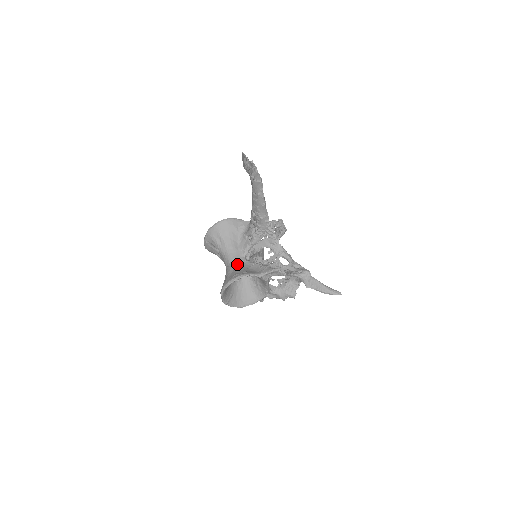
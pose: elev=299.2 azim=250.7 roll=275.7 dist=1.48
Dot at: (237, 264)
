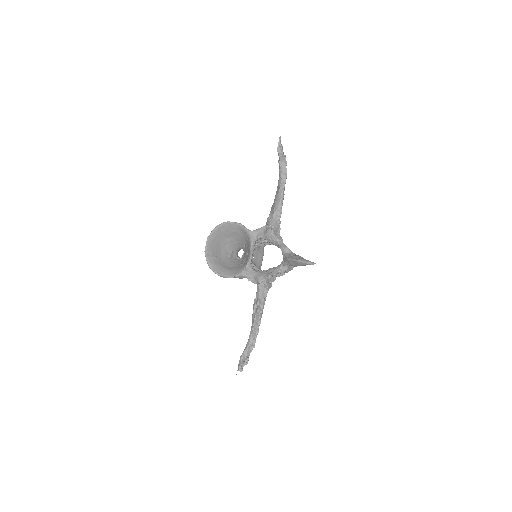
Dot at: occluded
